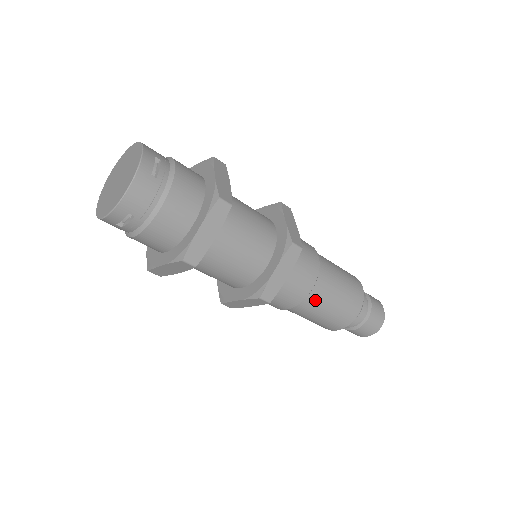
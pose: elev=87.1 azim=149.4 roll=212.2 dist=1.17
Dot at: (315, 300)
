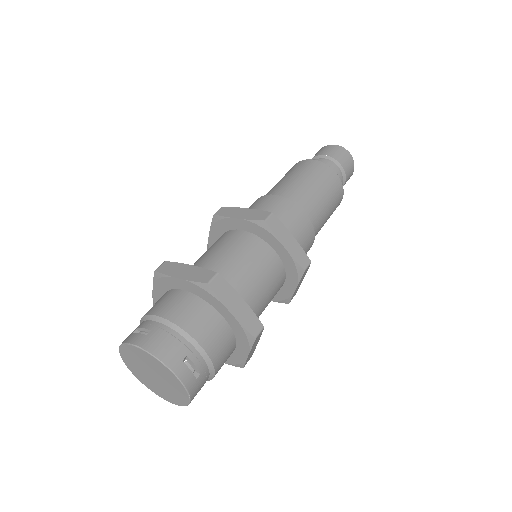
Dot at: occluded
